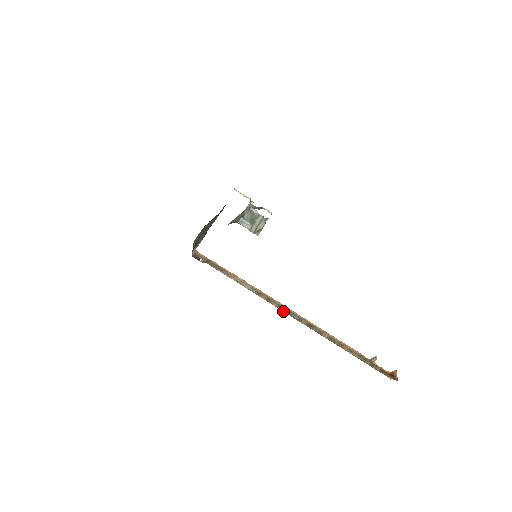
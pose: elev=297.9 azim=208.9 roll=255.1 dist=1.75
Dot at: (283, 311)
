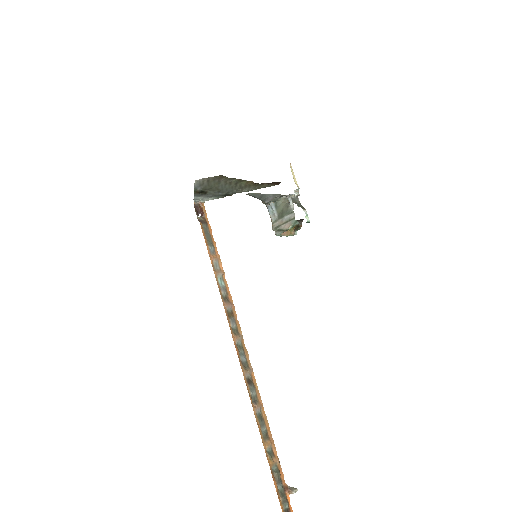
Dot at: (233, 339)
